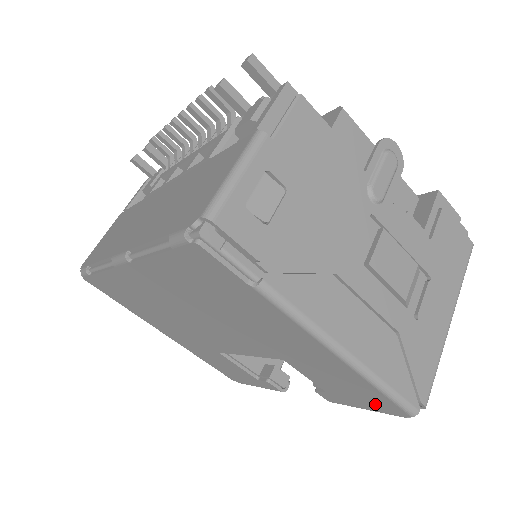
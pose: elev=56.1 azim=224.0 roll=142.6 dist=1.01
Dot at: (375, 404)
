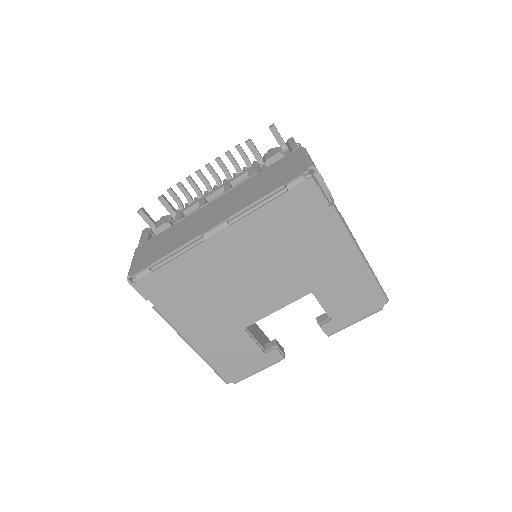
Dot at: (366, 306)
